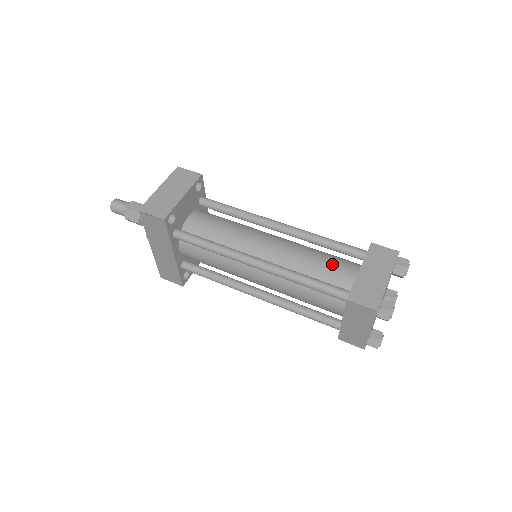
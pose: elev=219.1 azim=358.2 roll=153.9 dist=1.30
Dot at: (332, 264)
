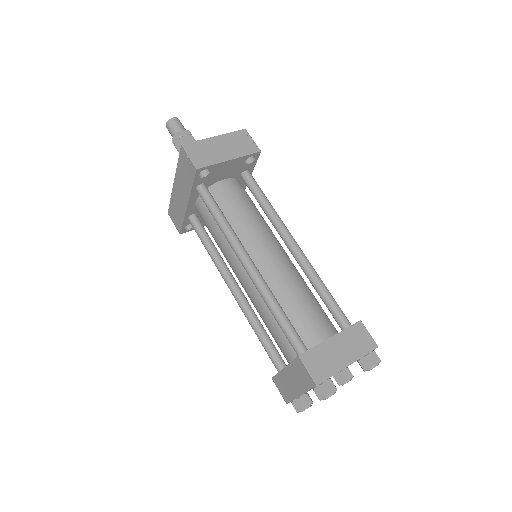
Dot at: (312, 314)
